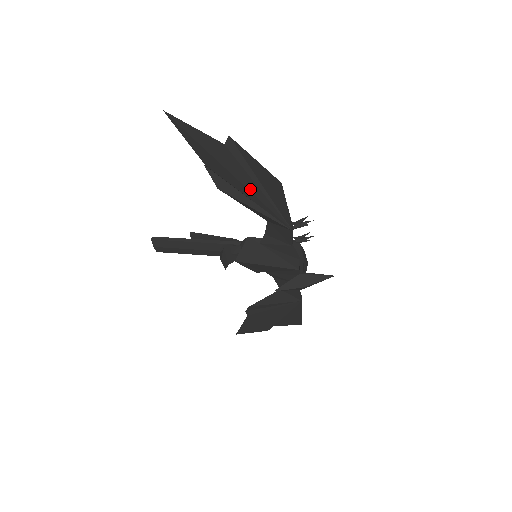
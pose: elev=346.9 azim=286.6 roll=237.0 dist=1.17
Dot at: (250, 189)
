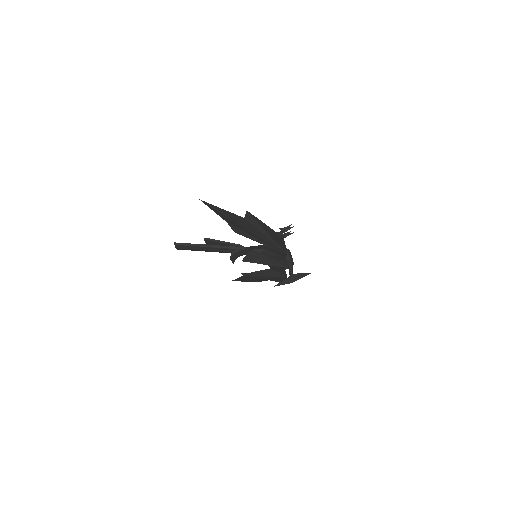
Dot at: (260, 237)
